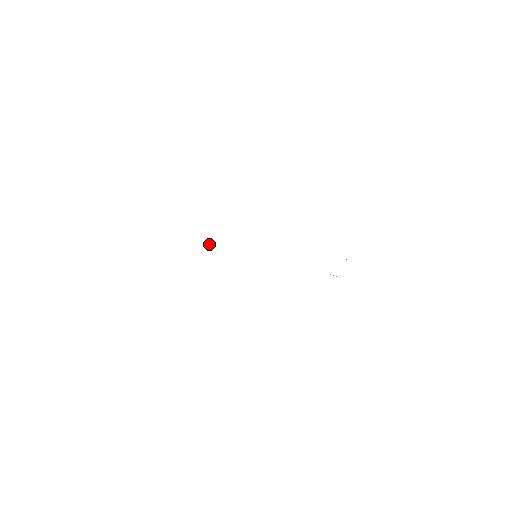
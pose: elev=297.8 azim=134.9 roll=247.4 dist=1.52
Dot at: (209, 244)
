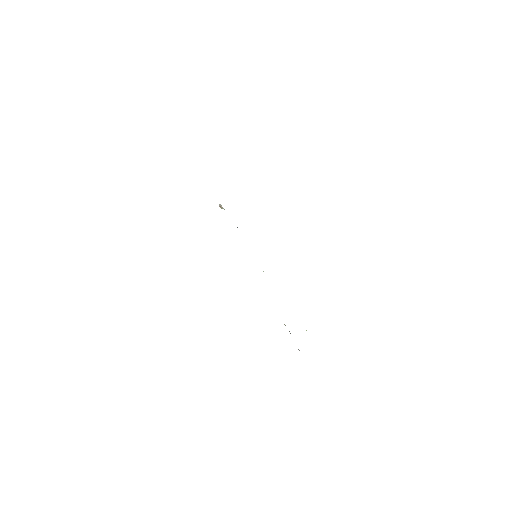
Dot at: (221, 205)
